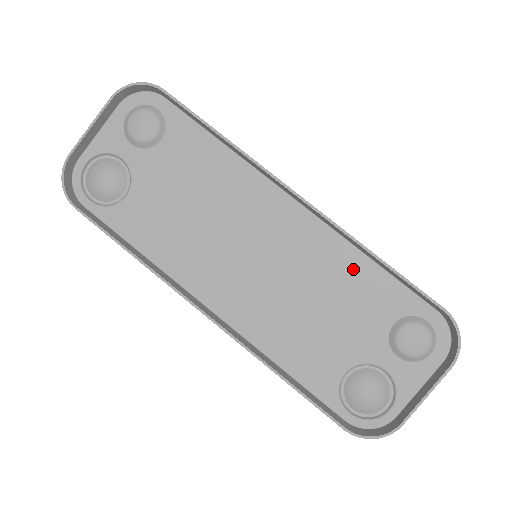
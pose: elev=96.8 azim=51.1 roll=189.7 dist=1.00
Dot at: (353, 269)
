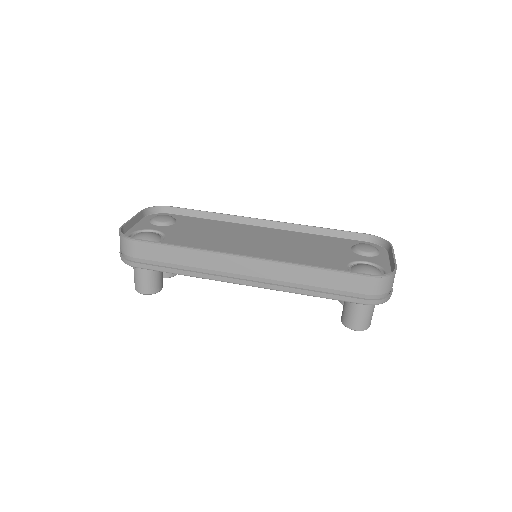
Dot at: (312, 238)
